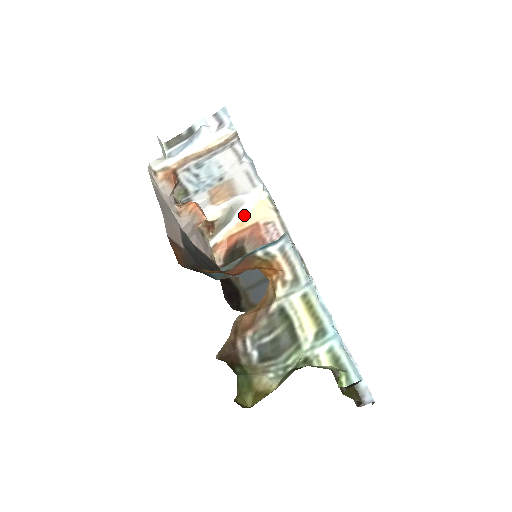
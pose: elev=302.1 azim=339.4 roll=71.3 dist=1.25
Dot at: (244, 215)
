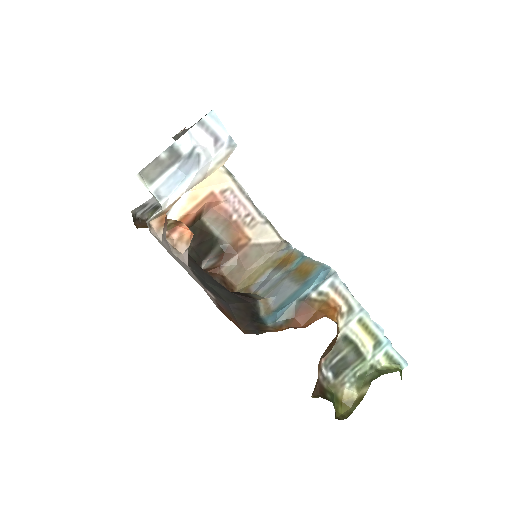
Dot at: (194, 186)
